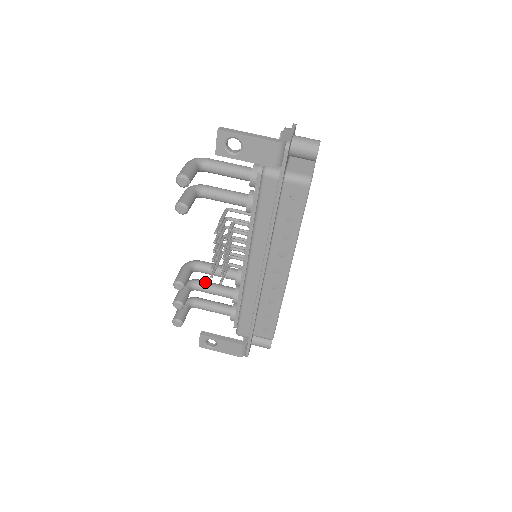
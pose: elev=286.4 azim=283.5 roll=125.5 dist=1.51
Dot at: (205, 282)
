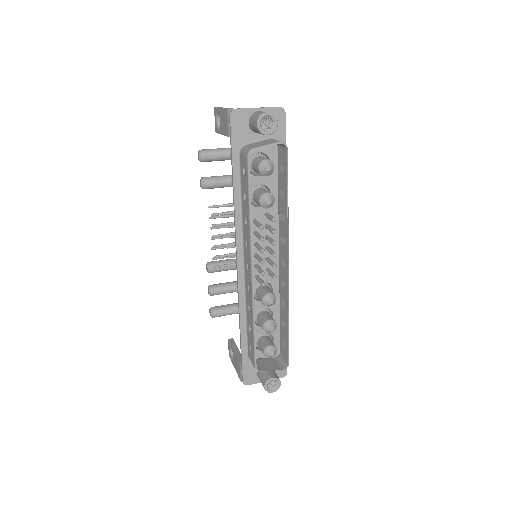
Dot at: occluded
